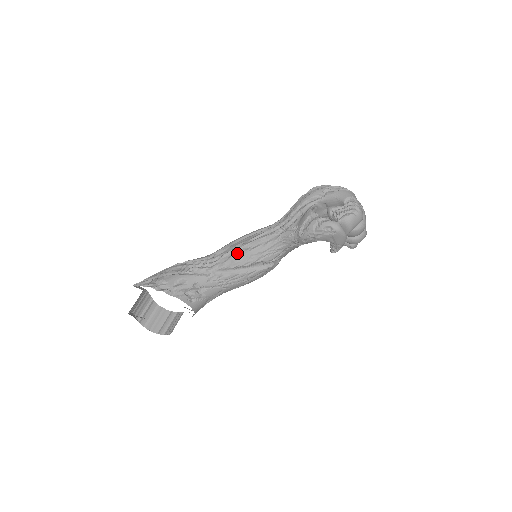
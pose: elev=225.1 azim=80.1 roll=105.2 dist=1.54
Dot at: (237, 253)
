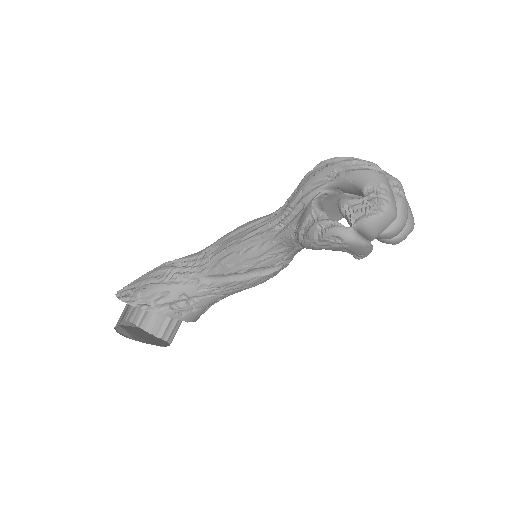
Dot at: (227, 257)
